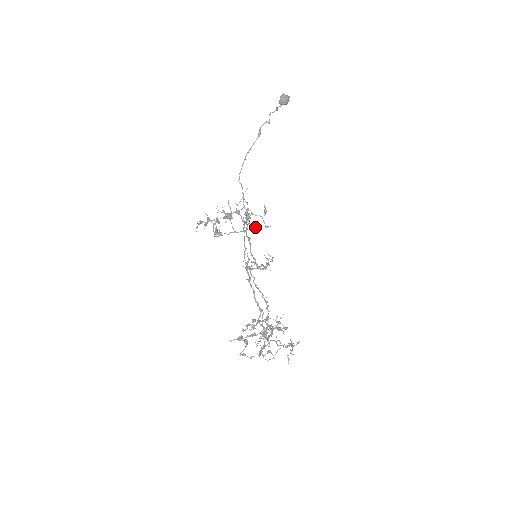
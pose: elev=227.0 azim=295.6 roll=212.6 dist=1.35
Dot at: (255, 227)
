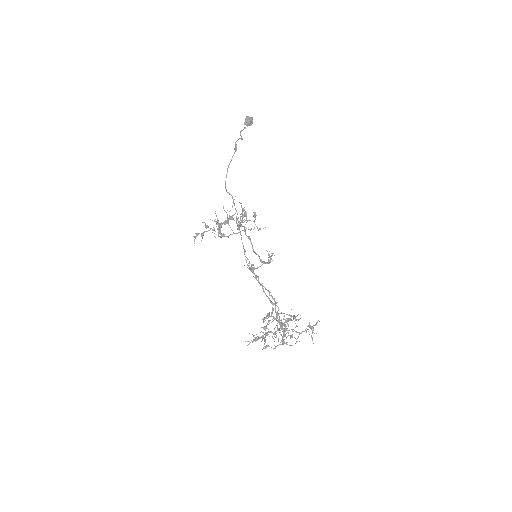
Dot at: (250, 229)
